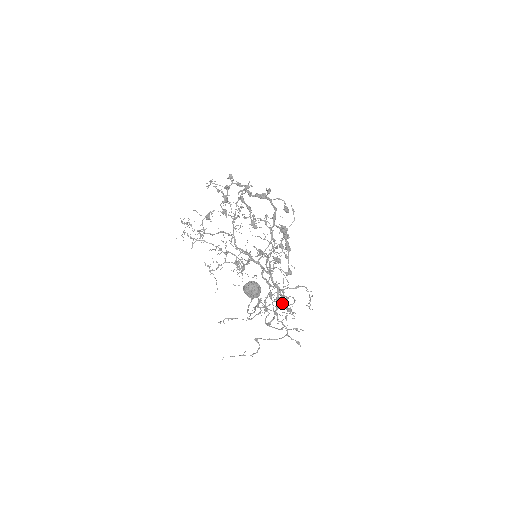
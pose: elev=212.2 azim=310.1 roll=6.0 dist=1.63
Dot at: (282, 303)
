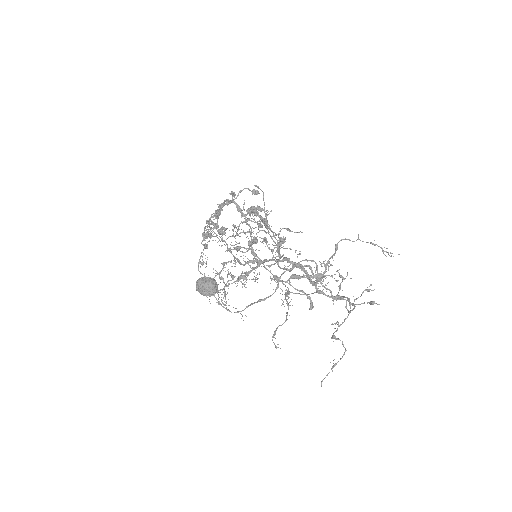
Dot at: (299, 276)
